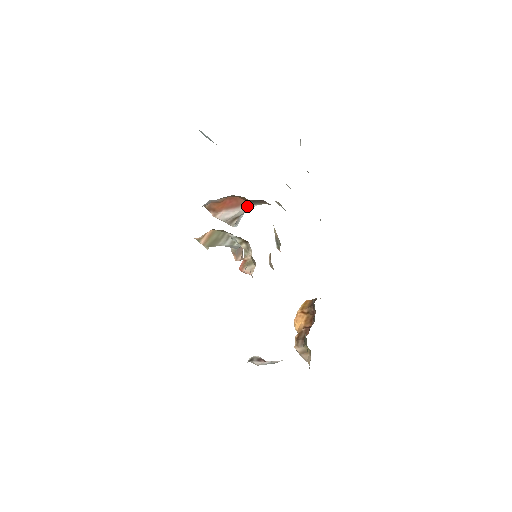
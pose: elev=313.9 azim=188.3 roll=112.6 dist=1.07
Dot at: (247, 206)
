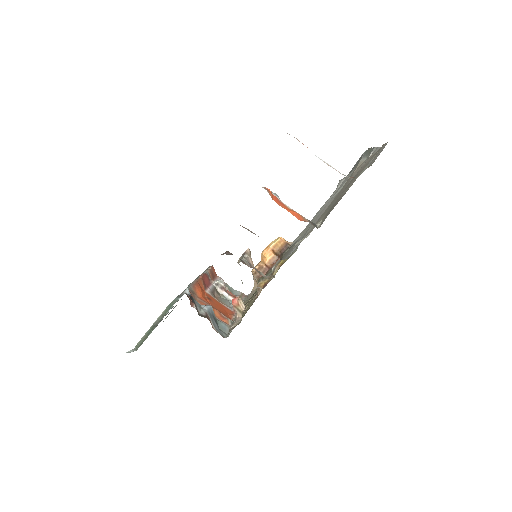
Dot at: occluded
